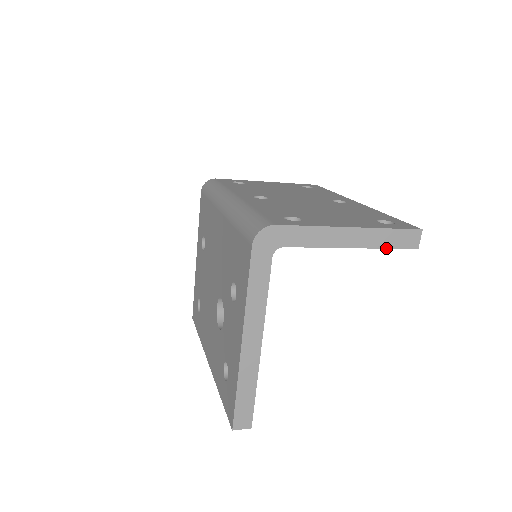
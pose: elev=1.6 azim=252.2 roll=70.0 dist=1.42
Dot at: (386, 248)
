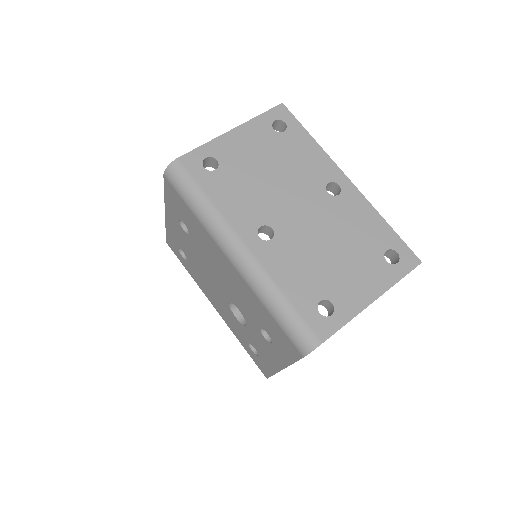
Dot at: occluded
